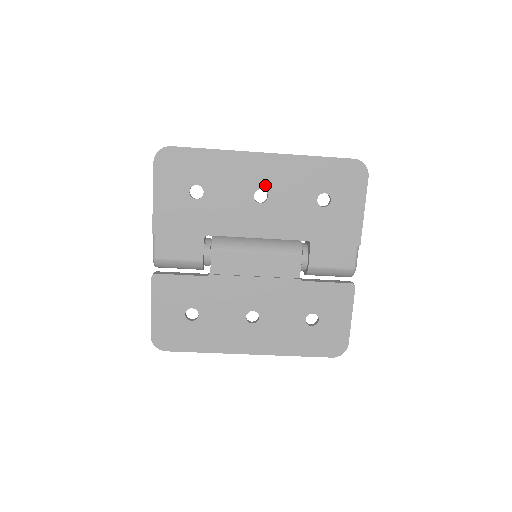
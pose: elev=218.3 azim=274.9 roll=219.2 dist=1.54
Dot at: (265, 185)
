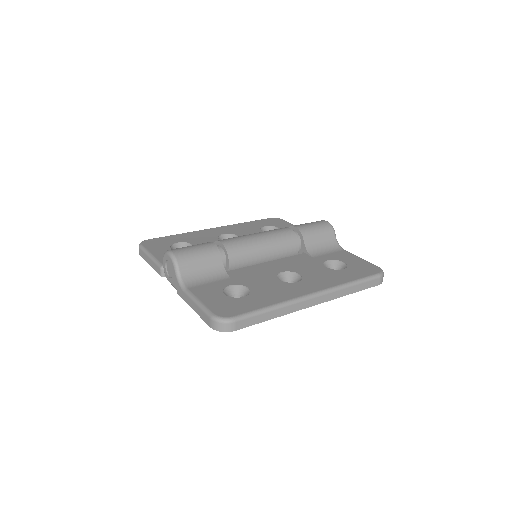
Dot at: occluded
